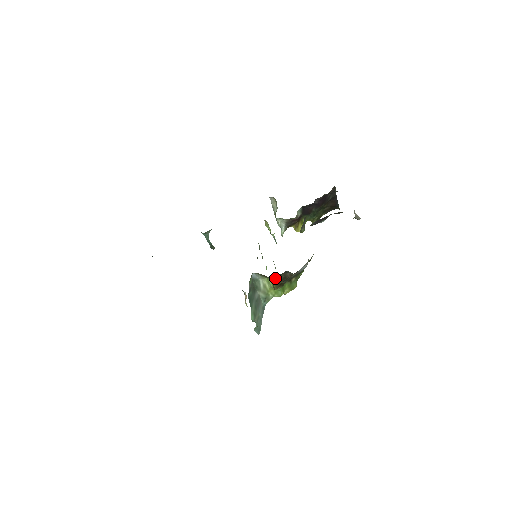
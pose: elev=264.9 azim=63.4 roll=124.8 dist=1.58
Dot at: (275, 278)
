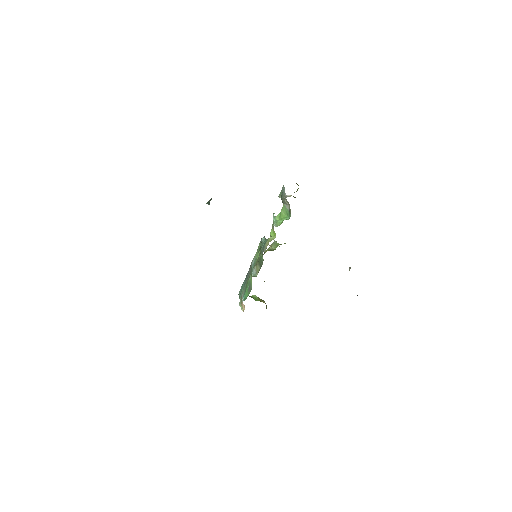
Dot at: occluded
